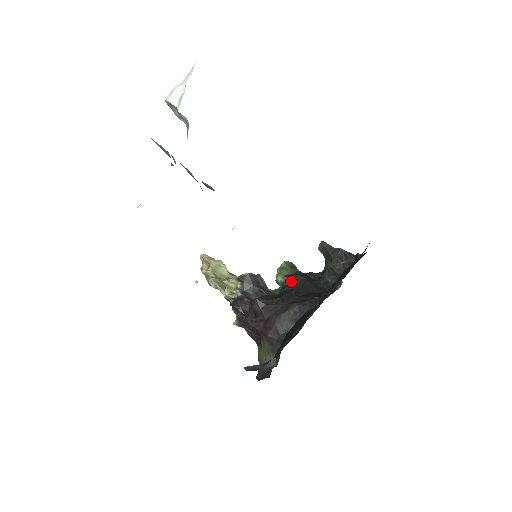
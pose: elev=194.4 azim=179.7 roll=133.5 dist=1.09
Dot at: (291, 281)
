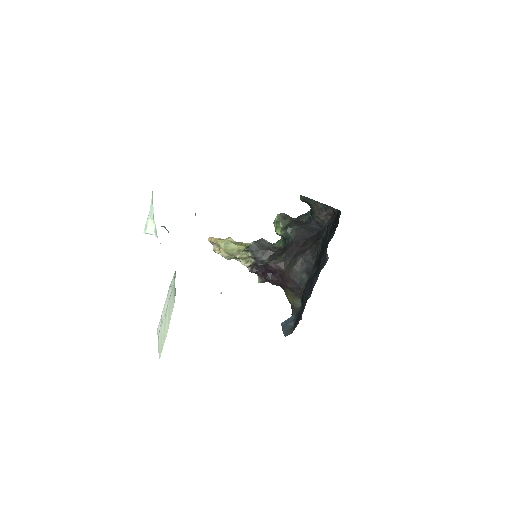
Dot at: (289, 234)
